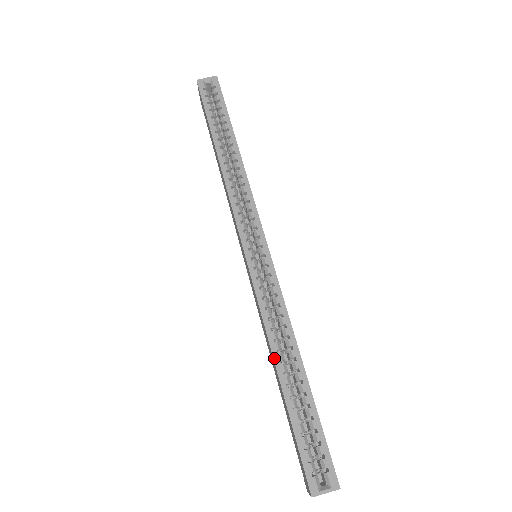
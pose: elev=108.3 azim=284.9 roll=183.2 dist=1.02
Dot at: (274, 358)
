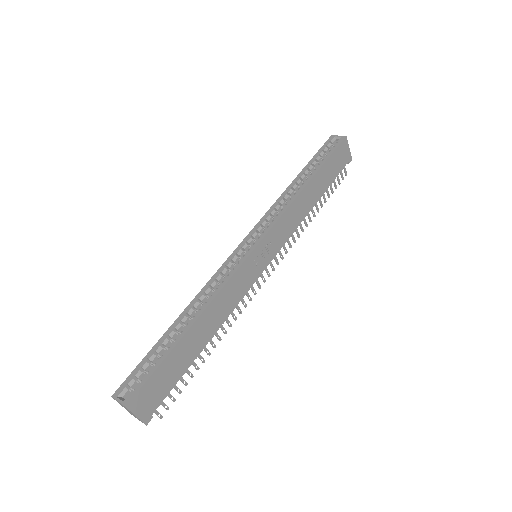
Dot at: (186, 309)
